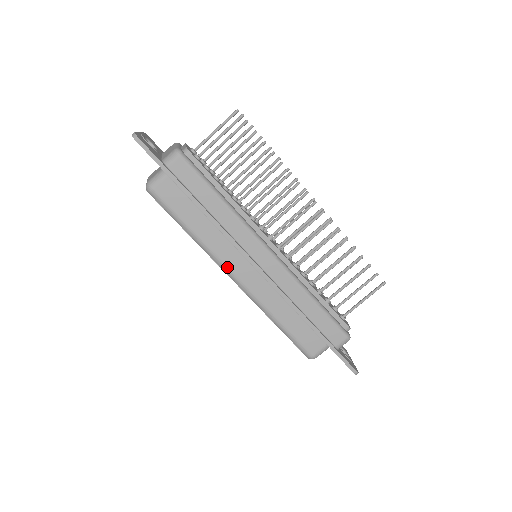
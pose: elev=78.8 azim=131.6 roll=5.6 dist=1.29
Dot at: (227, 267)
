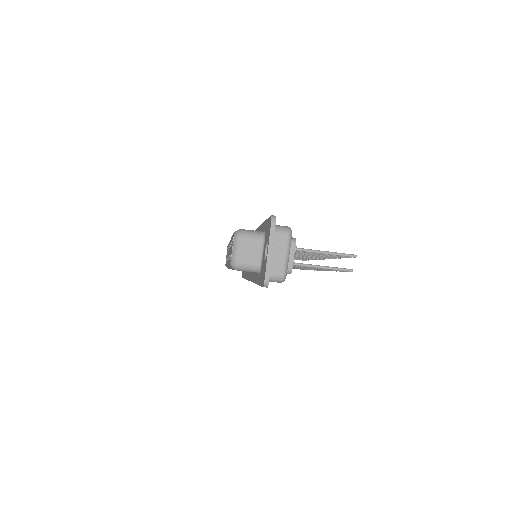
Dot at: occluded
